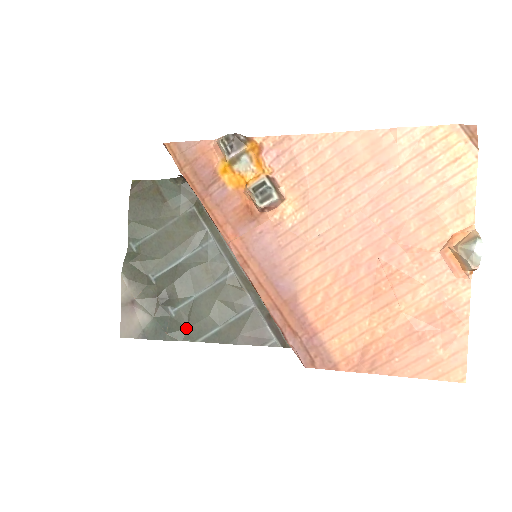
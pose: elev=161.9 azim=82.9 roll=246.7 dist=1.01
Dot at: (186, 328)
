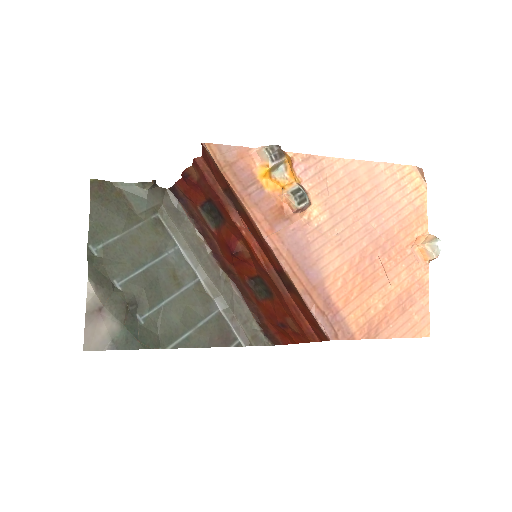
Dot at: (157, 335)
